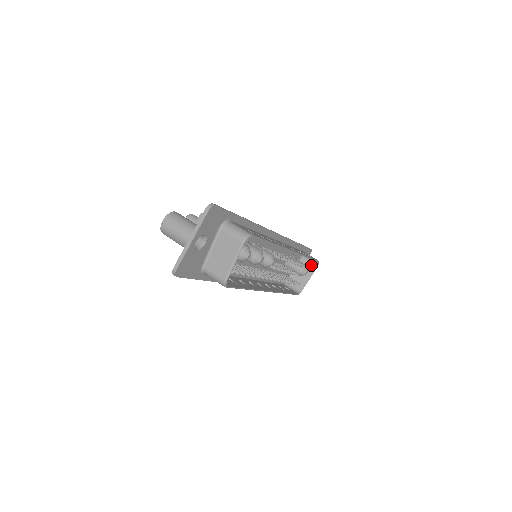
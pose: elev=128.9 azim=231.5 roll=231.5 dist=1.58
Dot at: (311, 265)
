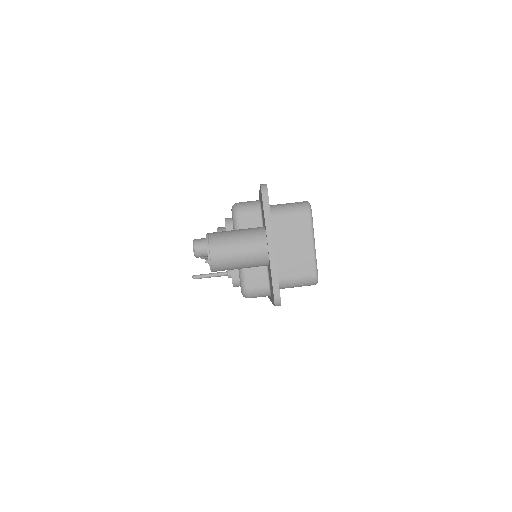
Dot at: occluded
